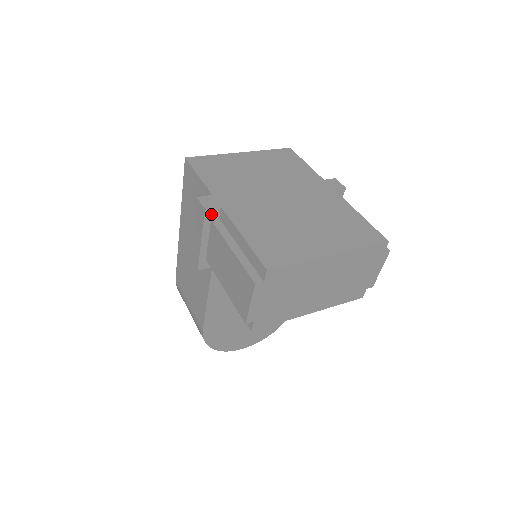
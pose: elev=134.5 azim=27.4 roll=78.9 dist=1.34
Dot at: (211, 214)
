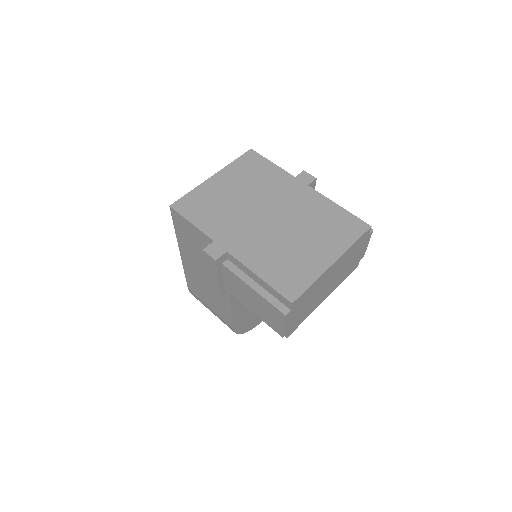
Dot at: (221, 260)
